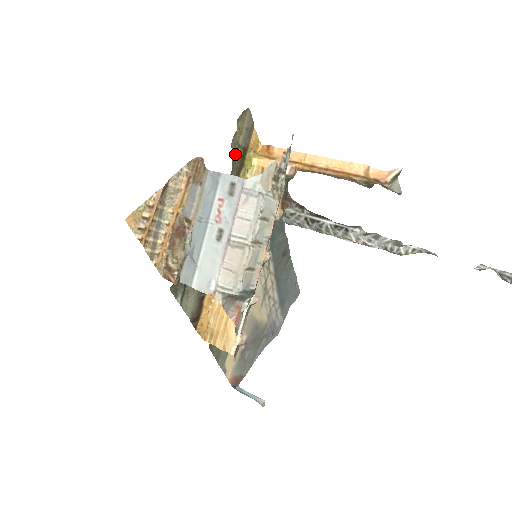
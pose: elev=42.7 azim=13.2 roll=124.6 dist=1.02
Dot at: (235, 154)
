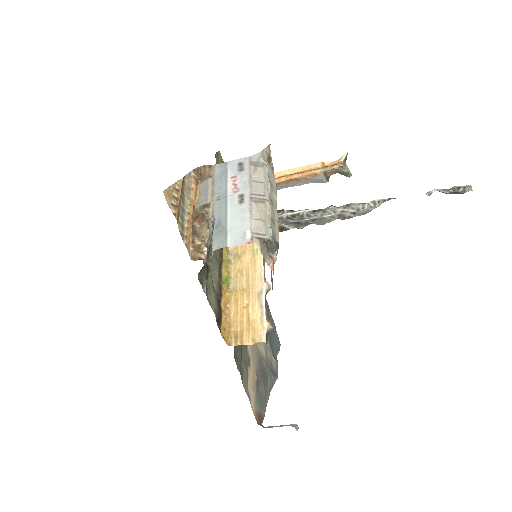
Dot at: occluded
